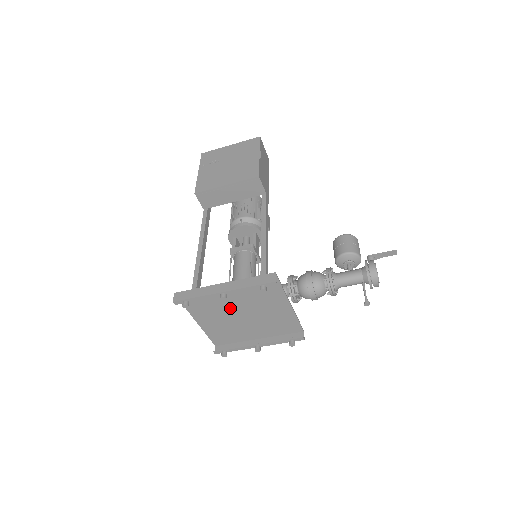
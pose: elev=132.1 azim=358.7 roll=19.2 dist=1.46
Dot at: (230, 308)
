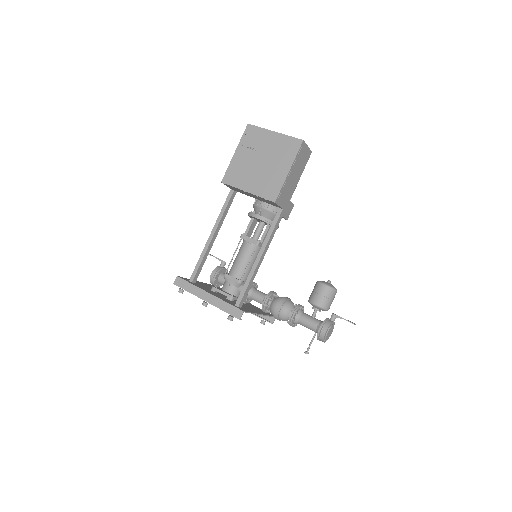
Dot at: occluded
